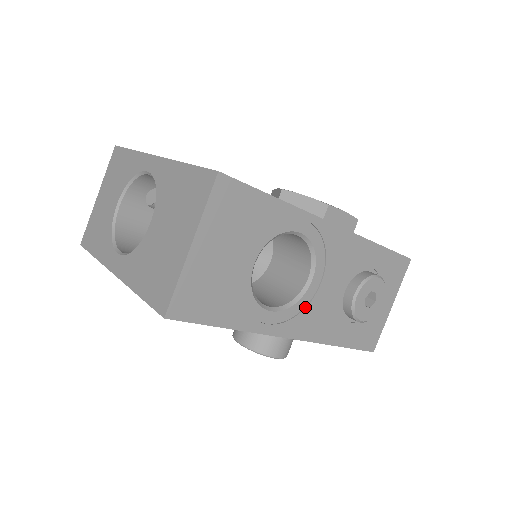
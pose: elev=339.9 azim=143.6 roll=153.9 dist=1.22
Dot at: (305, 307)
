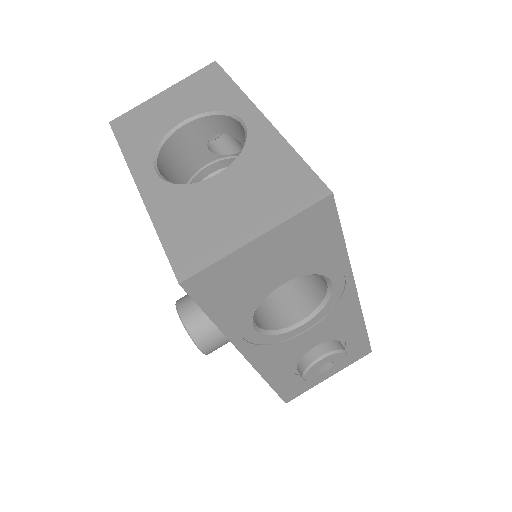
Dot at: (279, 342)
